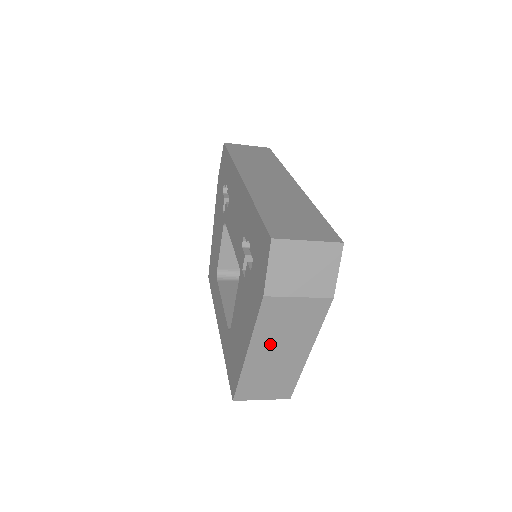
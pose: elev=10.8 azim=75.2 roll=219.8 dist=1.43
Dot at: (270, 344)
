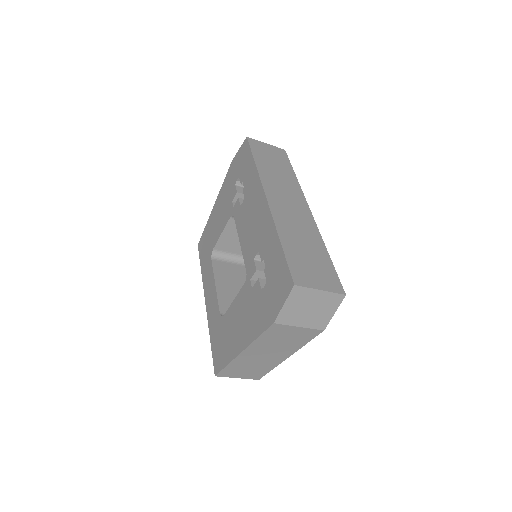
Dot at: (262, 349)
